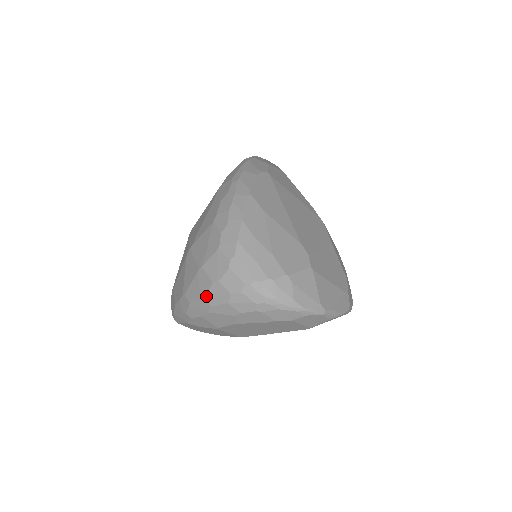
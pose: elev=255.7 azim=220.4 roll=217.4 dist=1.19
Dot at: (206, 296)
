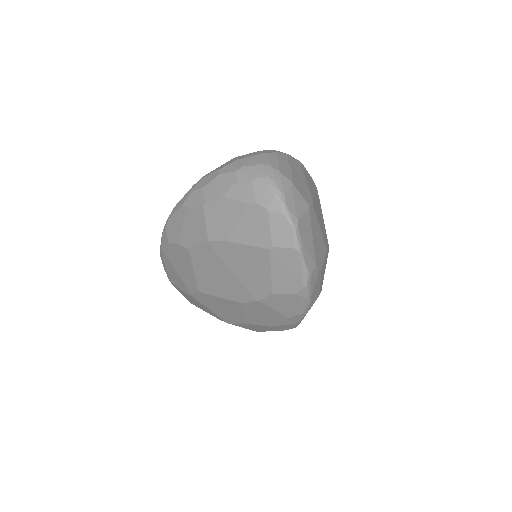
Dot at: (223, 167)
